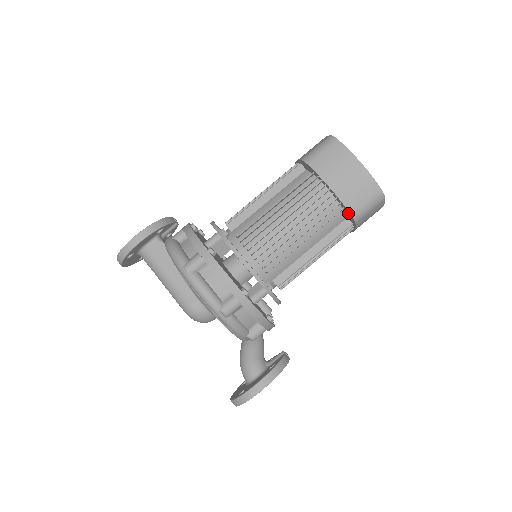
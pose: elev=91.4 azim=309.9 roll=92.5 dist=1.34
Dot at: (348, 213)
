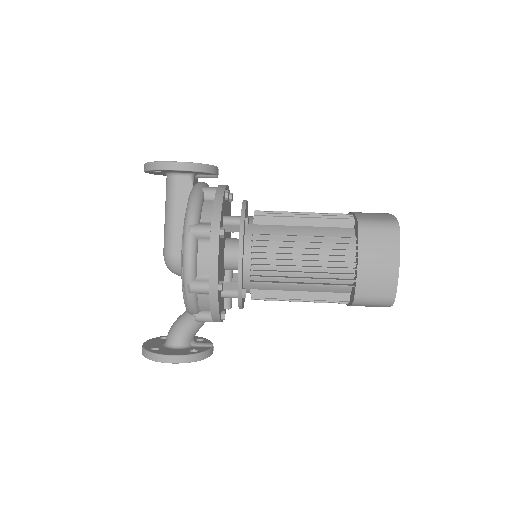
Dot at: (354, 293)
